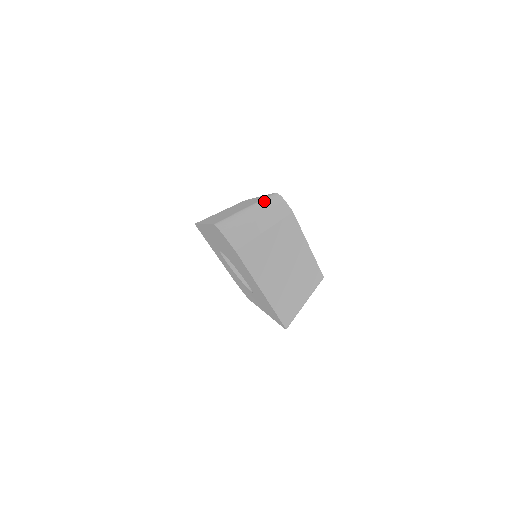
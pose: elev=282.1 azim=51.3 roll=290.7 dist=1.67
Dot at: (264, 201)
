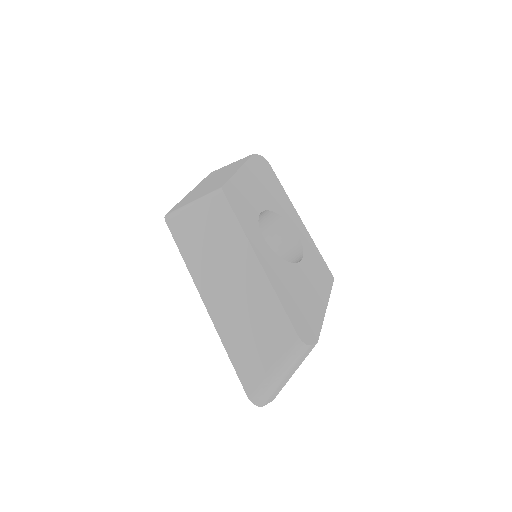
Dot at: (290, 358)
